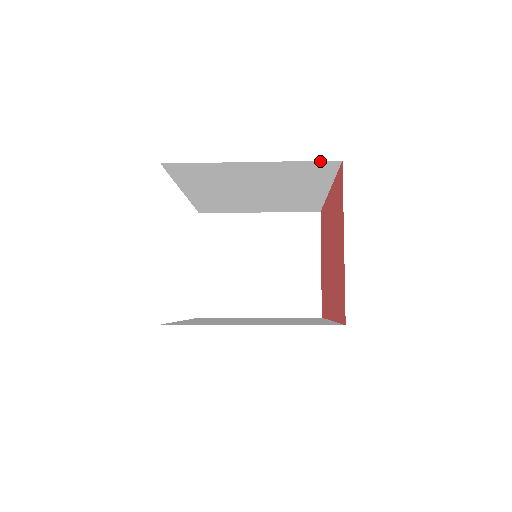
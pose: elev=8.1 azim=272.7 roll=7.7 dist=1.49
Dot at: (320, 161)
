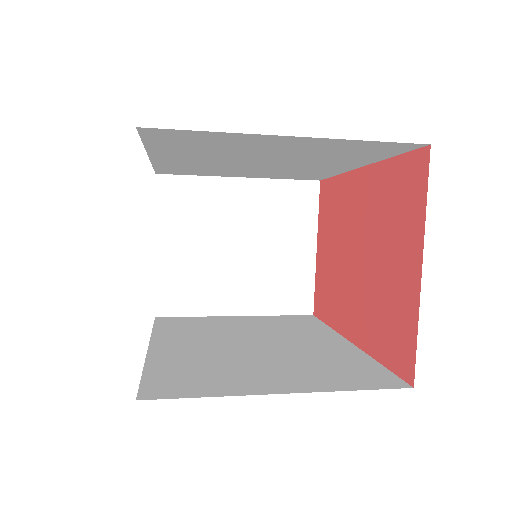
Dot at: occluded
